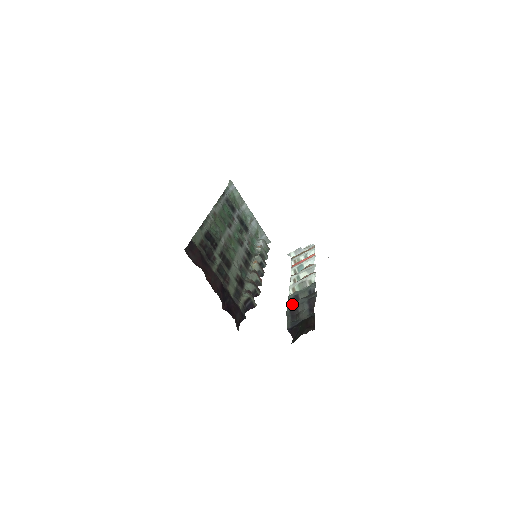
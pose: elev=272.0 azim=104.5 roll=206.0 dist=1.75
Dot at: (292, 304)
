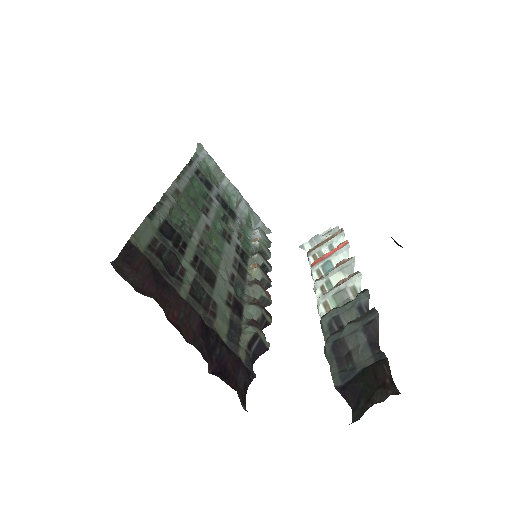
Dot at: (333, 335)
